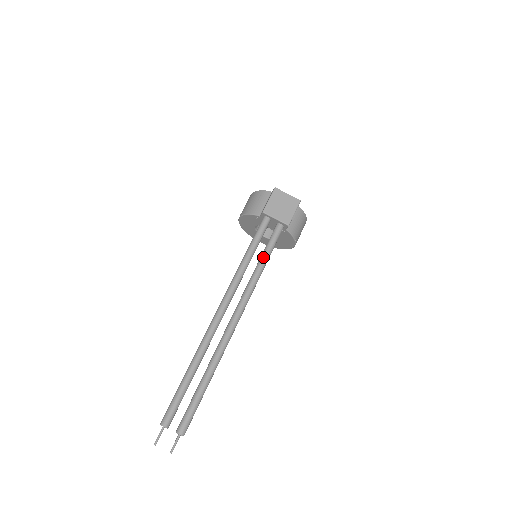
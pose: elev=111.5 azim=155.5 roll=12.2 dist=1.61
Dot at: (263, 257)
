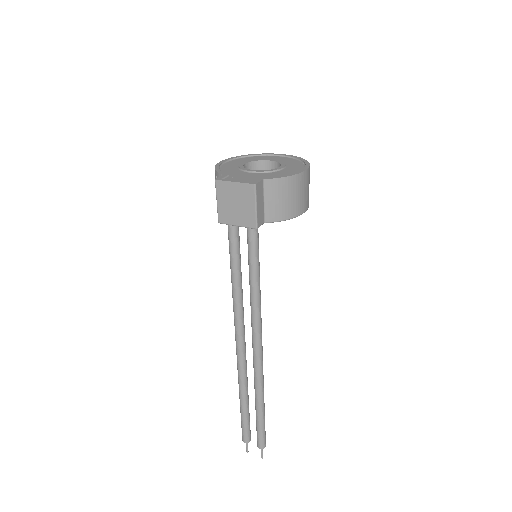
Dot at: (250, 277)
